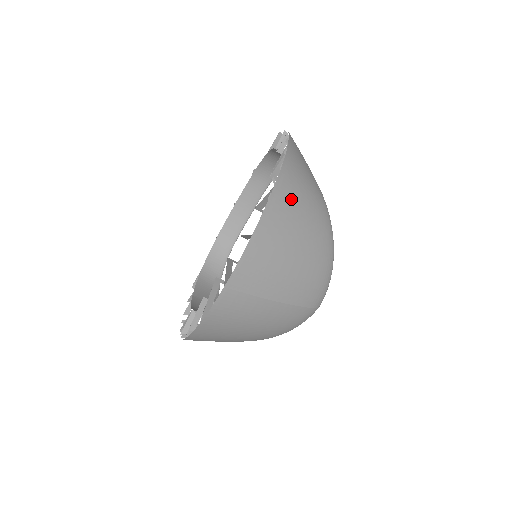
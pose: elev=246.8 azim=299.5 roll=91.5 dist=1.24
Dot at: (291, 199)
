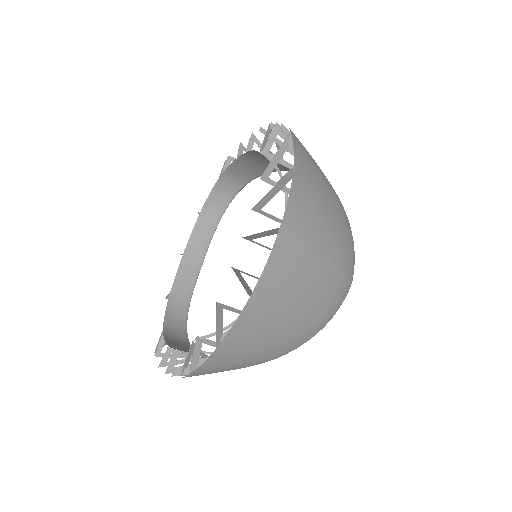
Dot at: (305, 150)
